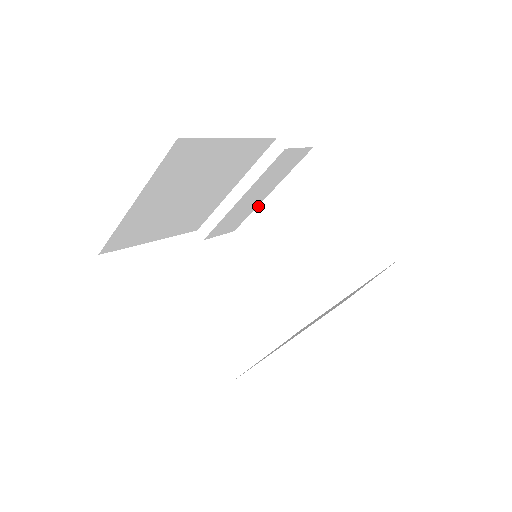
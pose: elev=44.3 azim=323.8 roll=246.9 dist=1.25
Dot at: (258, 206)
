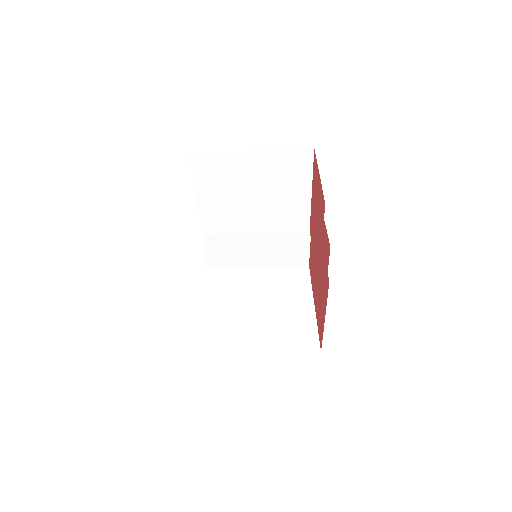
Dot at: (242, 269)
